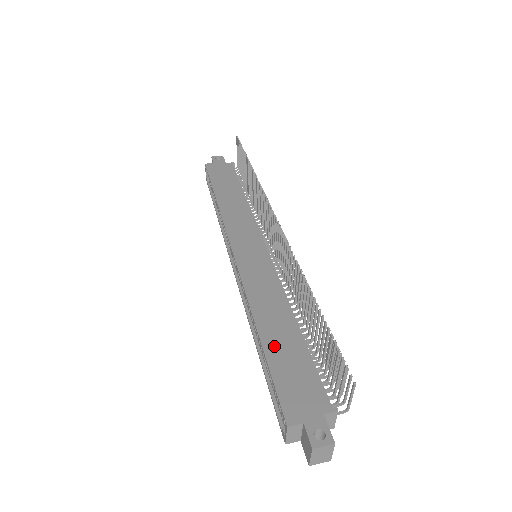
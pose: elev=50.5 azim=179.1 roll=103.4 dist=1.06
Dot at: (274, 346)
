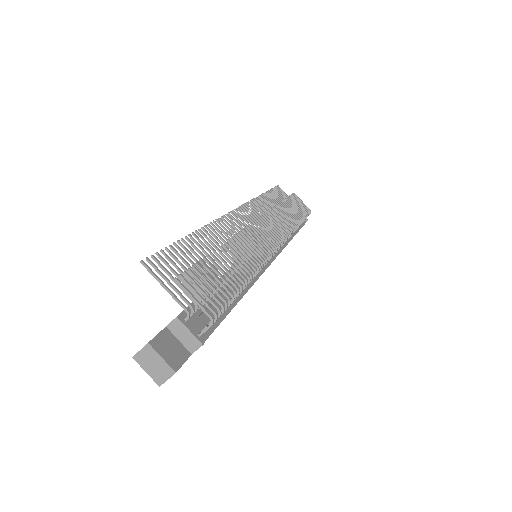
Dot at: occluded
